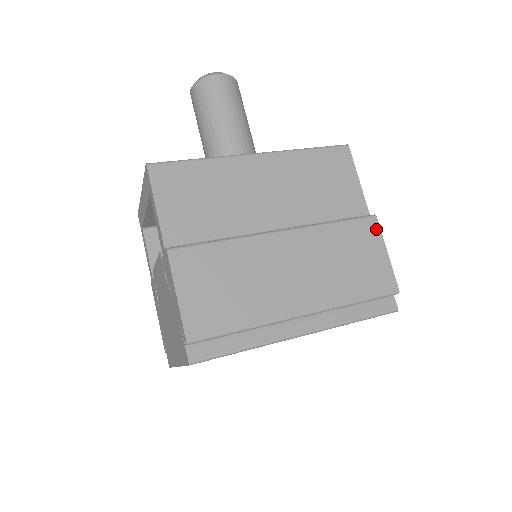
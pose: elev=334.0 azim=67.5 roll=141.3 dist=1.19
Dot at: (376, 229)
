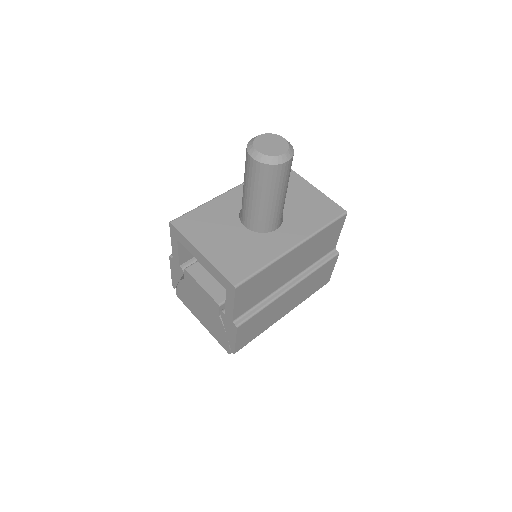
Dot at: (335, 260)
